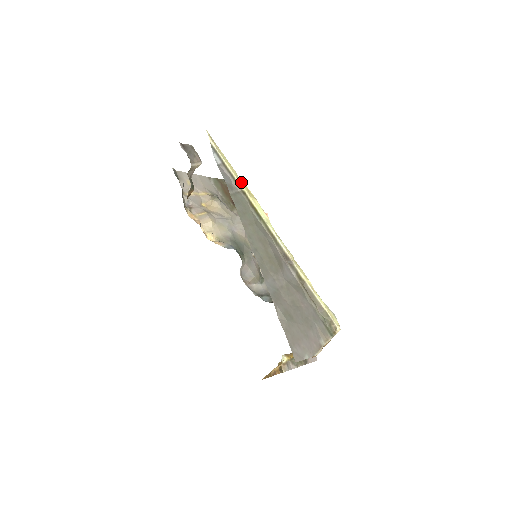
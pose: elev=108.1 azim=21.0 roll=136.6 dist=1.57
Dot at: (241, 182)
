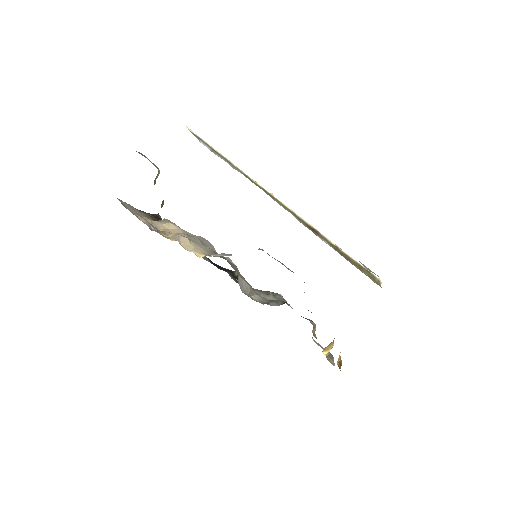
Dot at: (236, 167)
